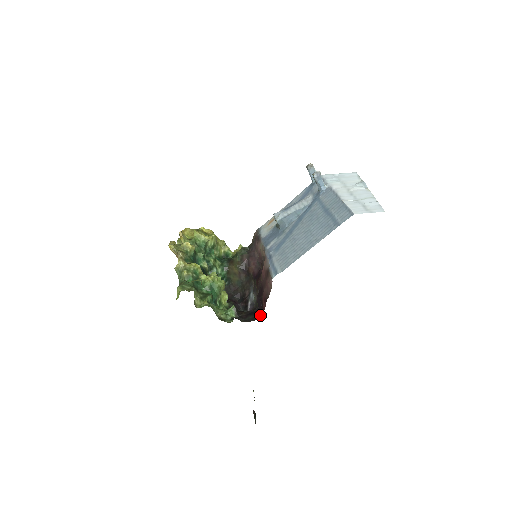
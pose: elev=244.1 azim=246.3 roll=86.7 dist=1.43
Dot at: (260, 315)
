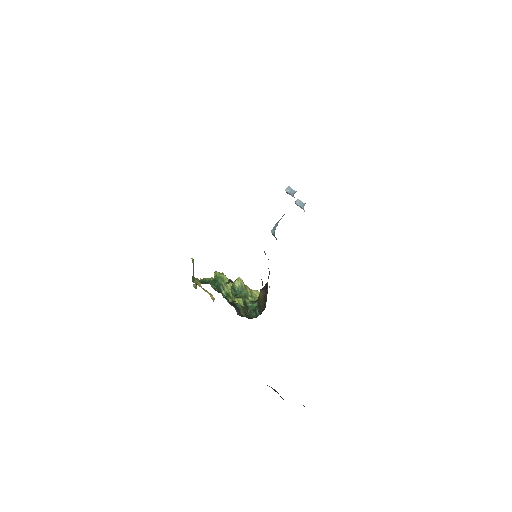
Dot at: occluded
